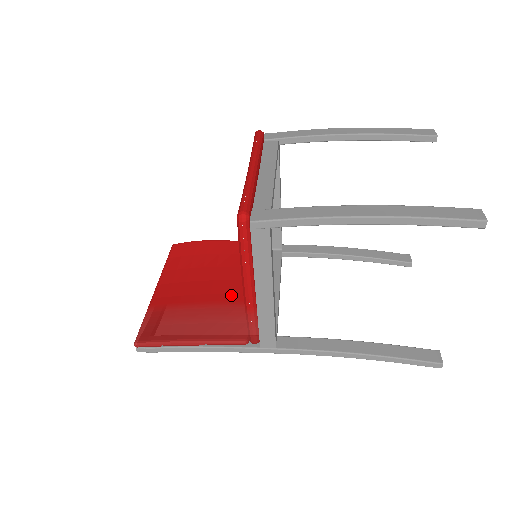
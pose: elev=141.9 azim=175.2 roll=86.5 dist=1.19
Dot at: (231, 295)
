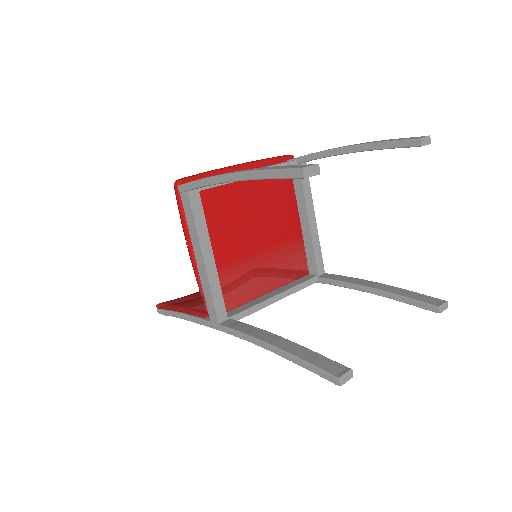
Dot at: occluded
